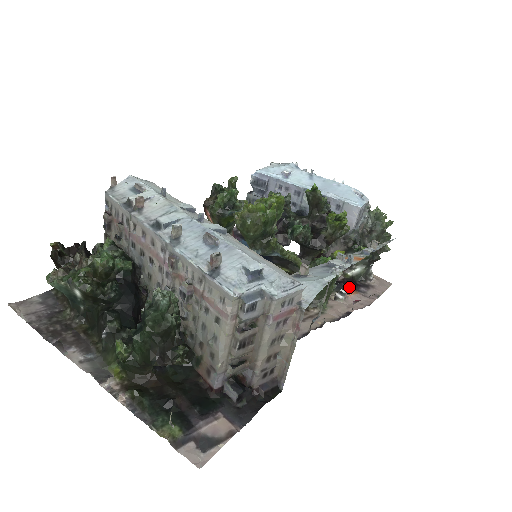
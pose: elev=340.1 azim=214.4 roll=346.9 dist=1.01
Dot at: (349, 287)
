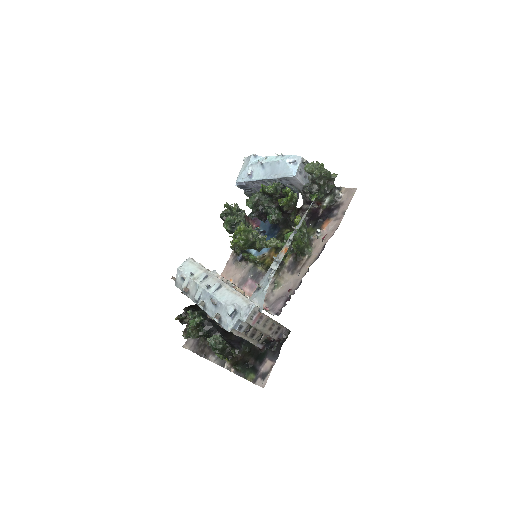
Dot at: (326, 217)
